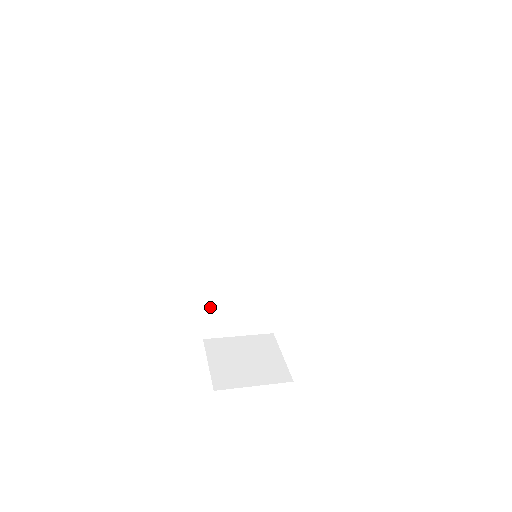
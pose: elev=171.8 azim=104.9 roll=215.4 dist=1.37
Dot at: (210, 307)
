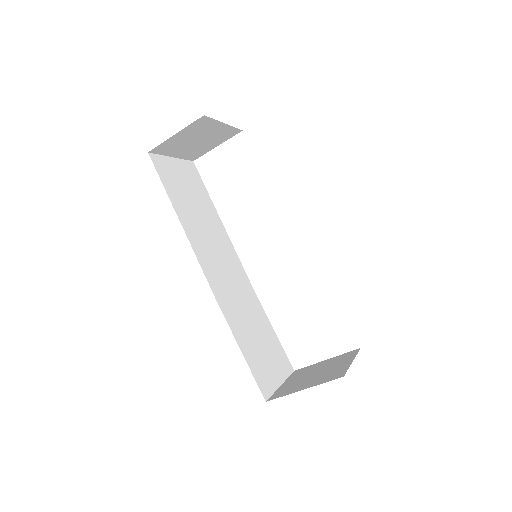
Dot at: (247, 356)
